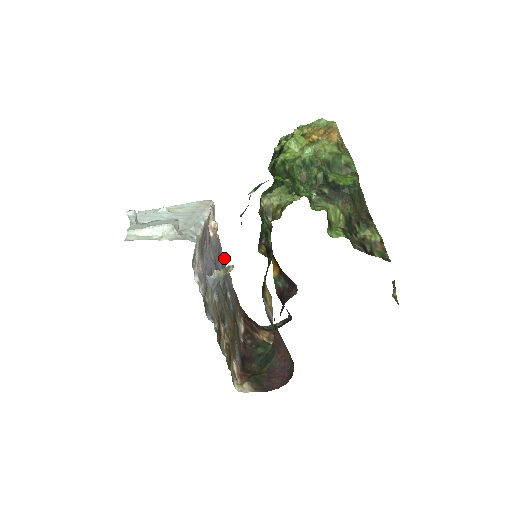
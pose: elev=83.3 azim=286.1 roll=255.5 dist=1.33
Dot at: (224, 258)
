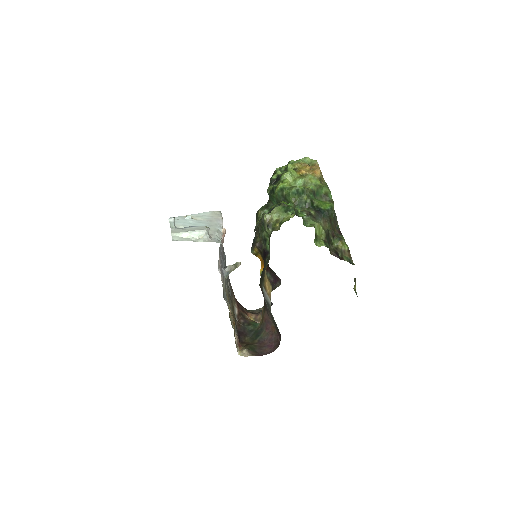
Dot at: (225, 256)
